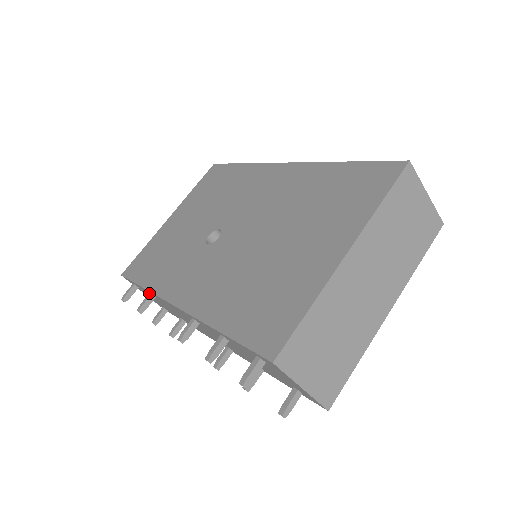
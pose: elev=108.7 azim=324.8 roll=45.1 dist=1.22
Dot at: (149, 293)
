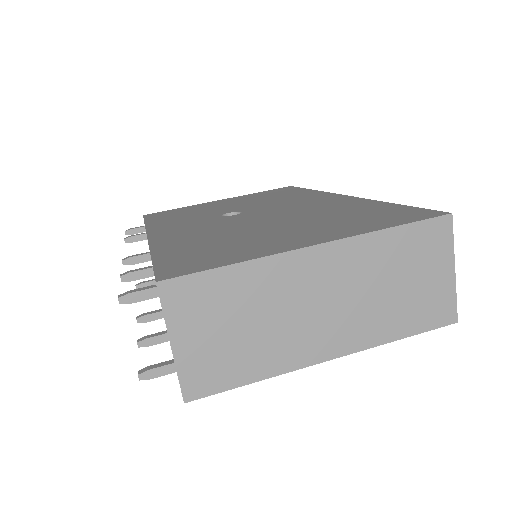
Dot at: occluded
